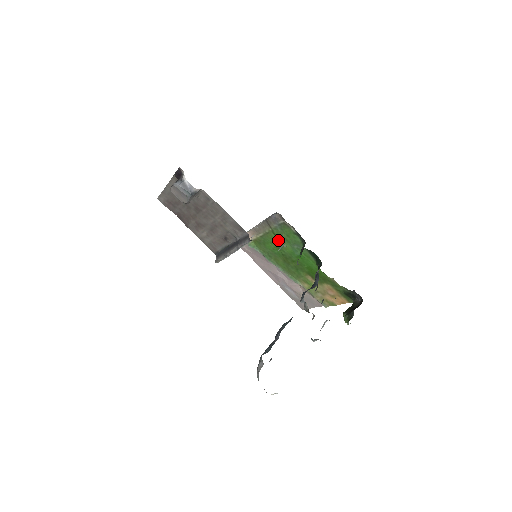
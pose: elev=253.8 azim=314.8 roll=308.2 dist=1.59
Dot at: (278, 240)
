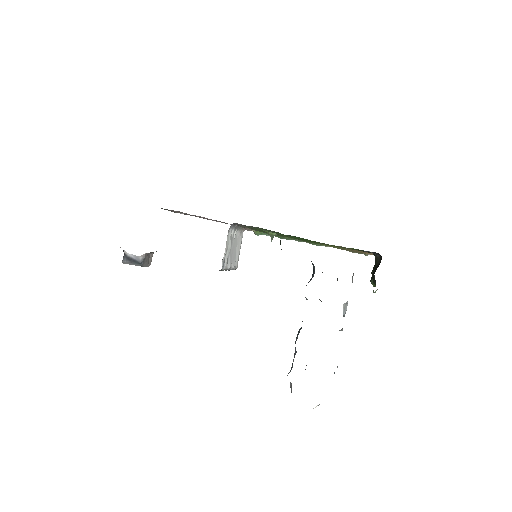
Dot at: occluded
